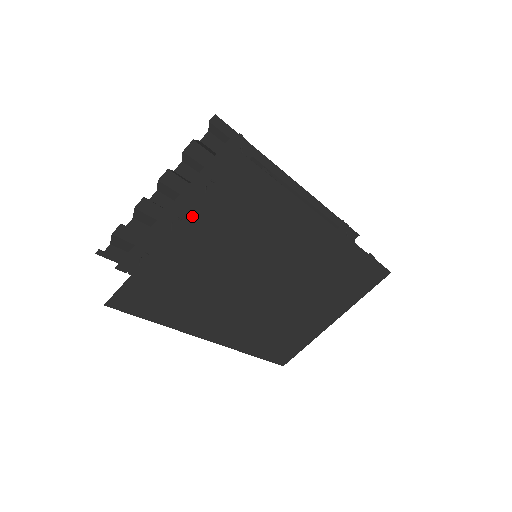
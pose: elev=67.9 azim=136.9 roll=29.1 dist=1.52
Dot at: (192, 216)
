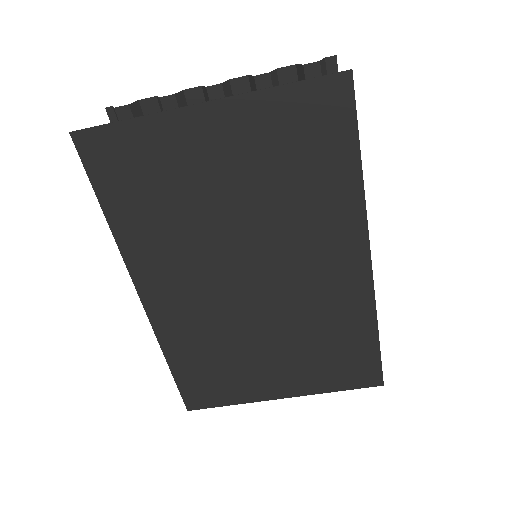
Dot at: (245, 102)
